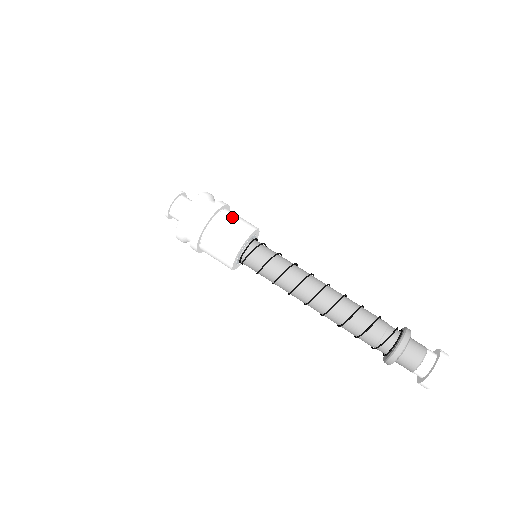
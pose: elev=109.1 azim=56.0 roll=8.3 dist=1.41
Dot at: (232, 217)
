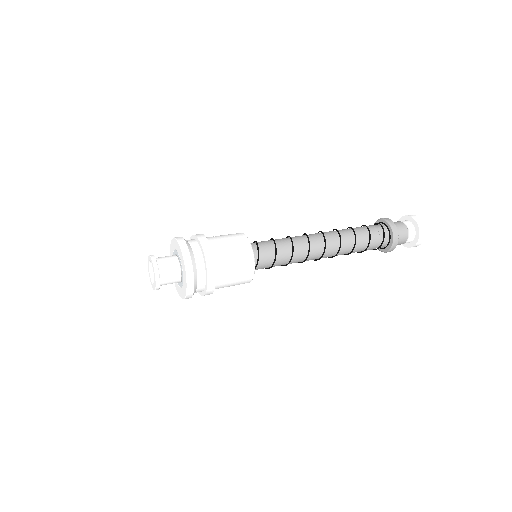
Dot at: (222, 241)
